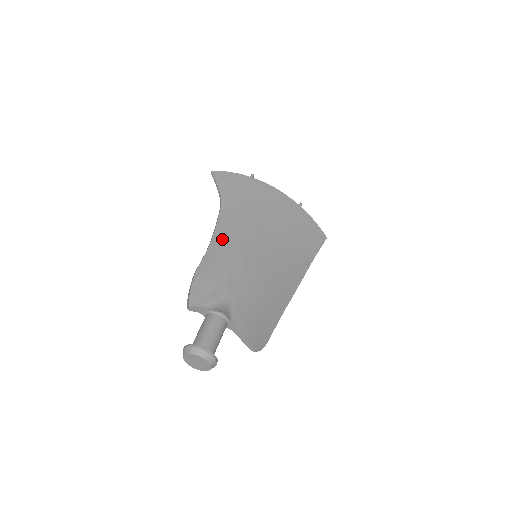
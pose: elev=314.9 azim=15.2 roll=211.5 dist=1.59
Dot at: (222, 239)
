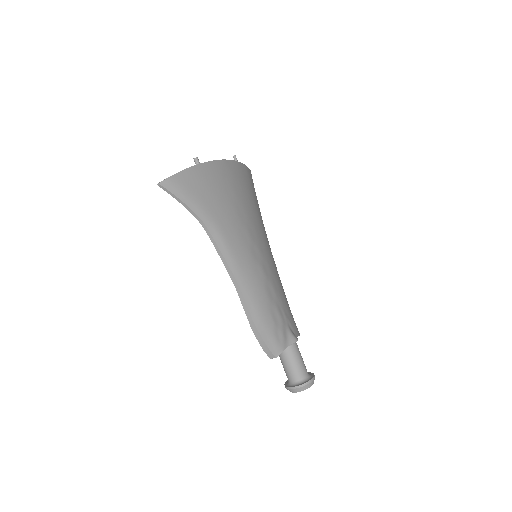
Dot at: (243, 271)
